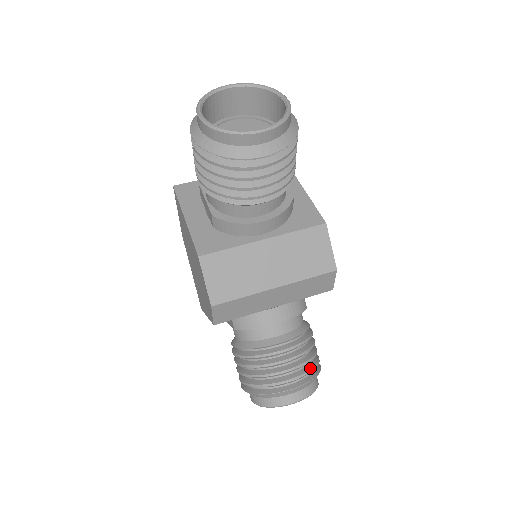
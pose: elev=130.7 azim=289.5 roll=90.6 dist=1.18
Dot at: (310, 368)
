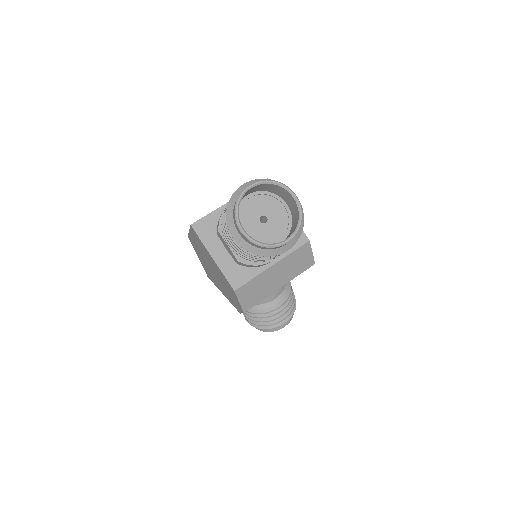
Dot at: (293, 307)
